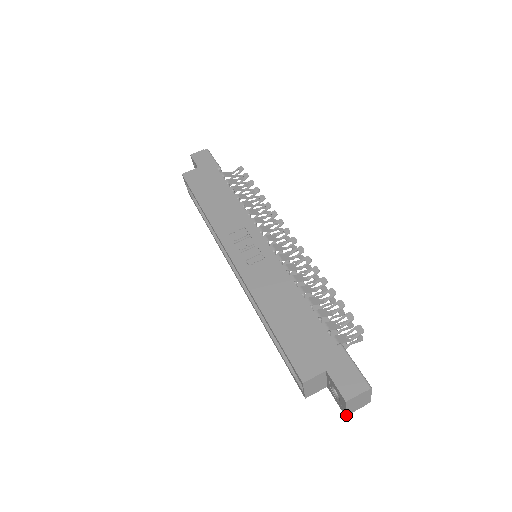
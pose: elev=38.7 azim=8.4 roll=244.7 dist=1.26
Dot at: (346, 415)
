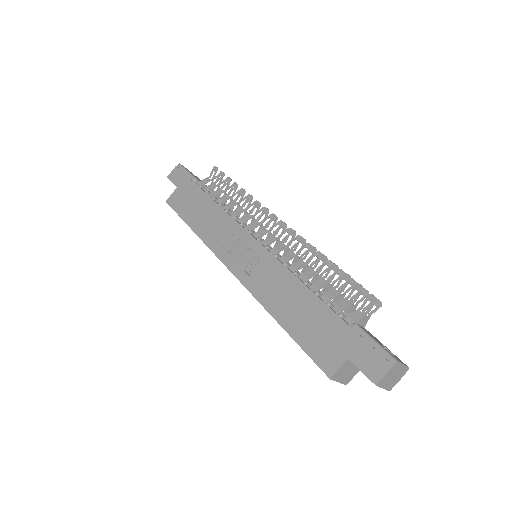
Dot at: (389, 390)
